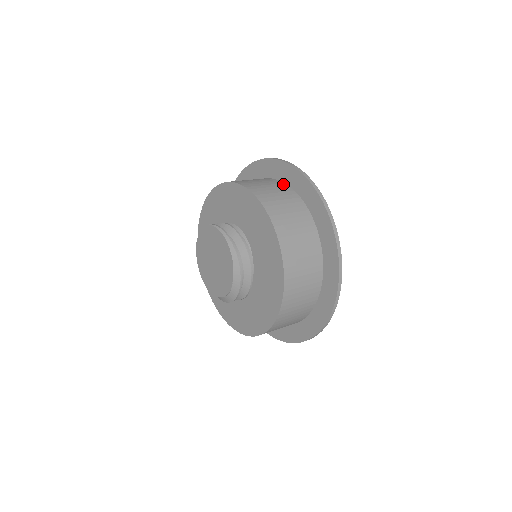
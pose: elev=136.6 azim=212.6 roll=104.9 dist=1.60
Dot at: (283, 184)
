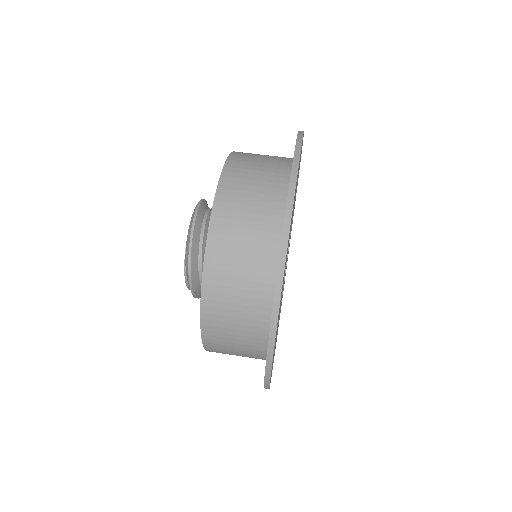
Dot at: occluded
